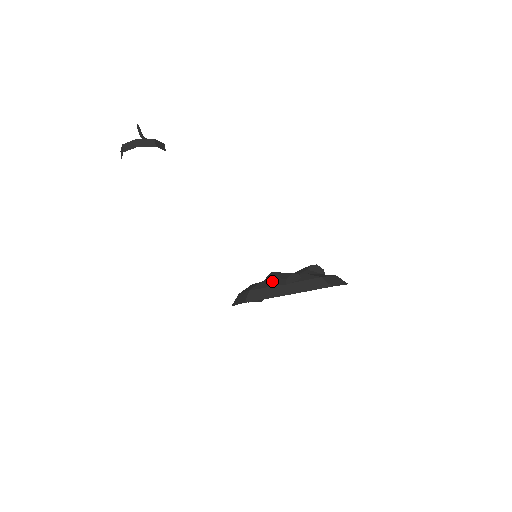
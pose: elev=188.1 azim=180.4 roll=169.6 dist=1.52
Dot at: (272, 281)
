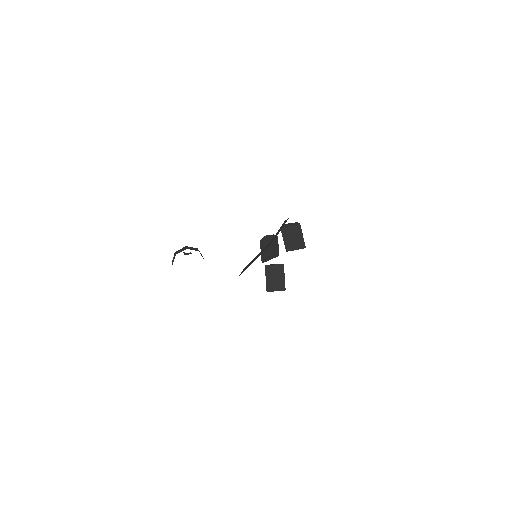
Dot at: occluded
